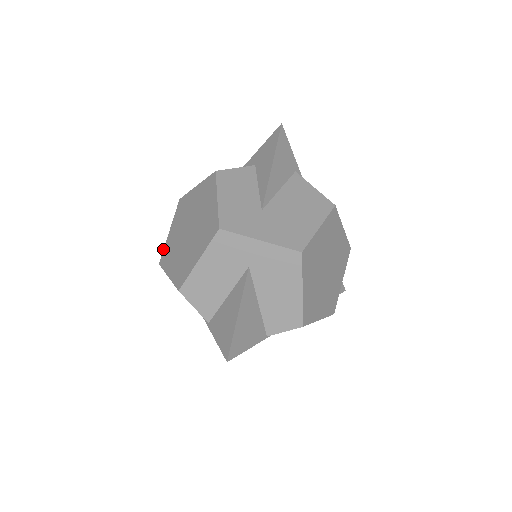
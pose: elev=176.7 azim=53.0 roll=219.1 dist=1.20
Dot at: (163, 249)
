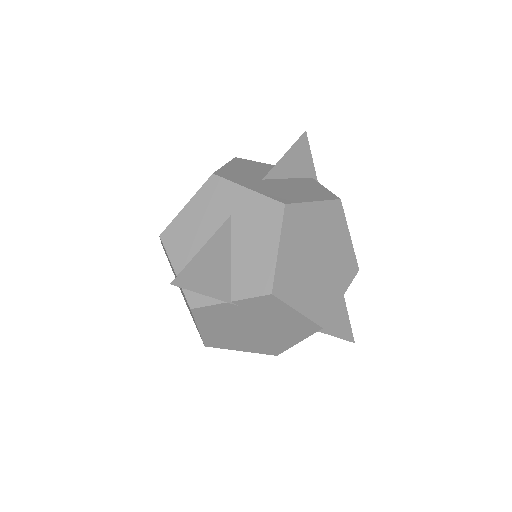
Dot at: occluded
